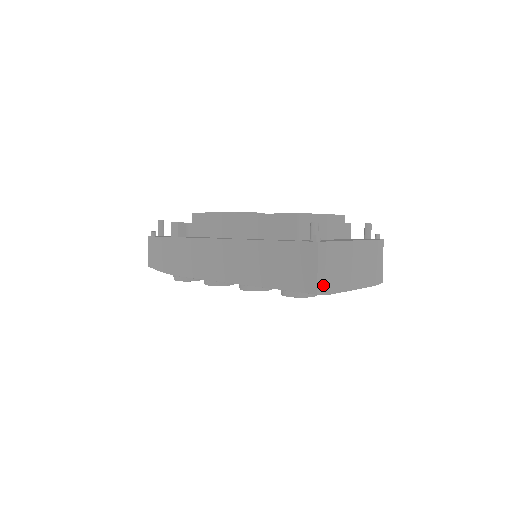
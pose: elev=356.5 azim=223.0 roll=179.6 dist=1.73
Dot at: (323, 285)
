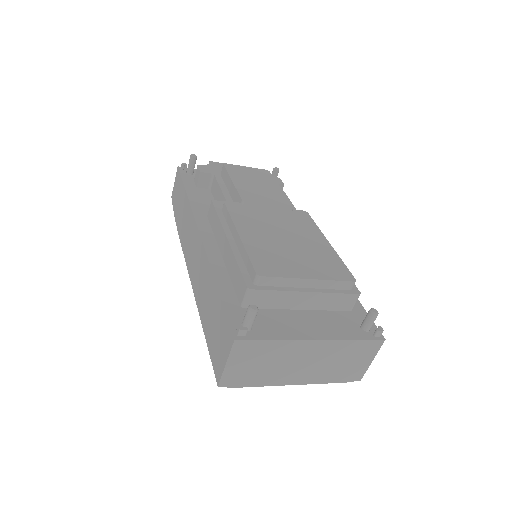
Dot at: (233, 379)
